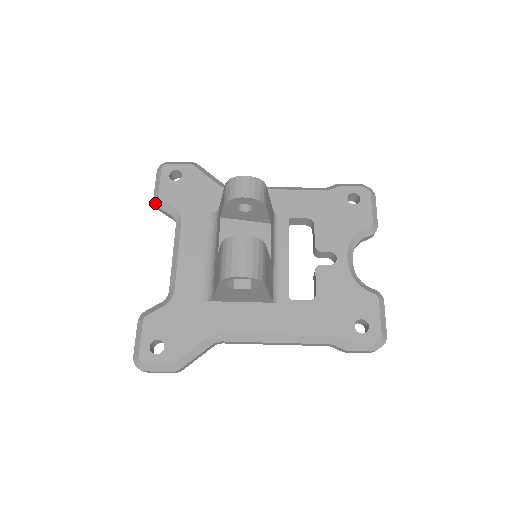
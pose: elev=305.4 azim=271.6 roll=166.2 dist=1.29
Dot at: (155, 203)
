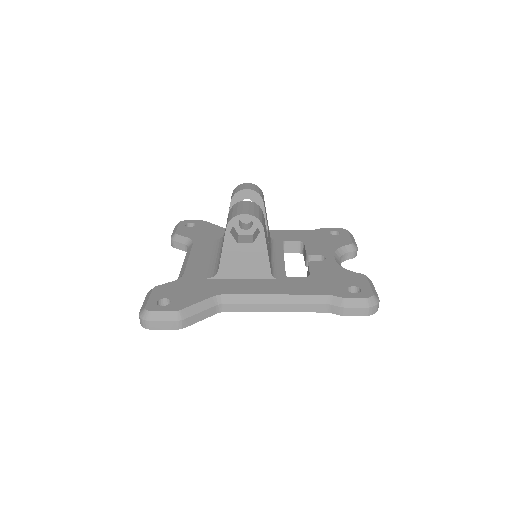
Dot at: (172, 239)
